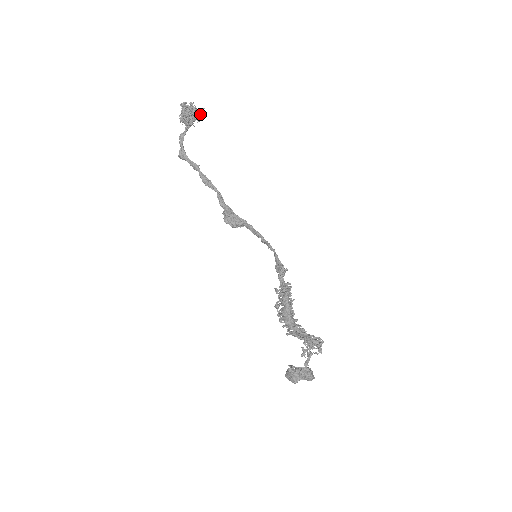
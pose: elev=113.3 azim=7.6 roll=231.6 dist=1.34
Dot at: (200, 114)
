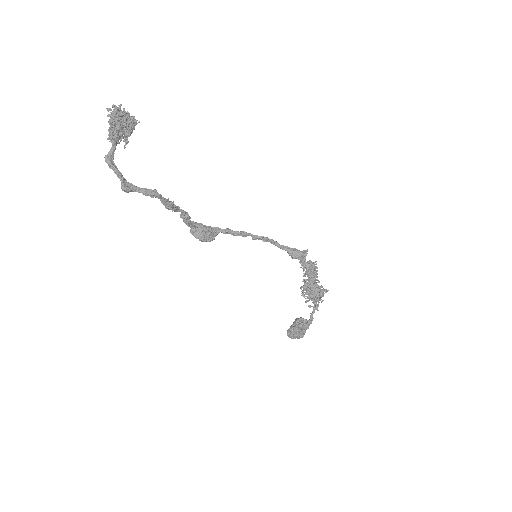
Dot at: occluded
